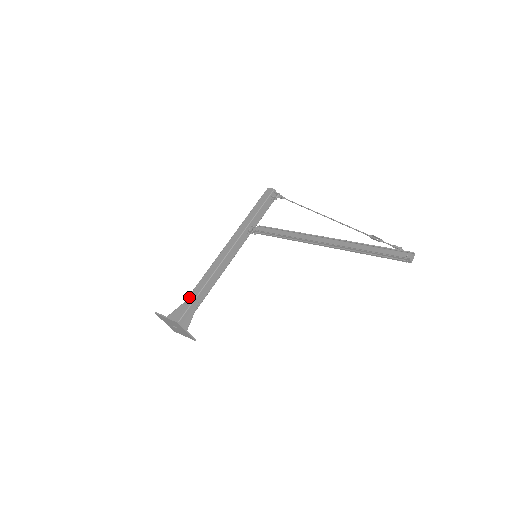
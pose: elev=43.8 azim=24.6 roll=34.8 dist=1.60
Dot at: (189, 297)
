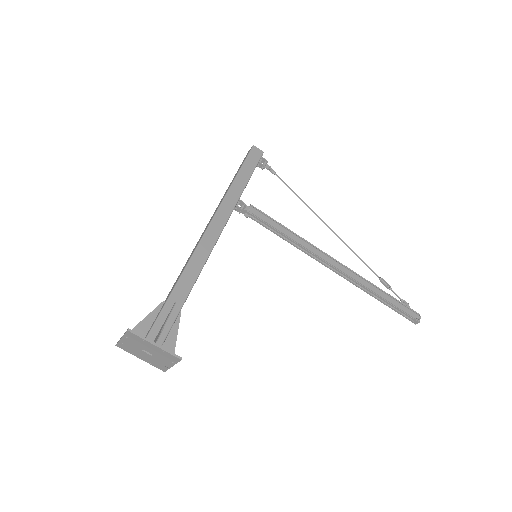
Dot at: (170, 302)
